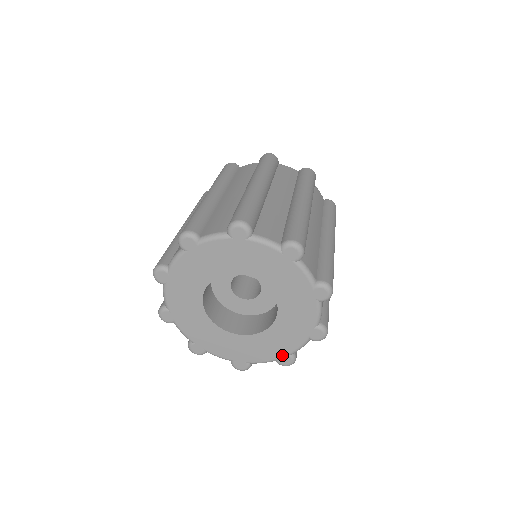
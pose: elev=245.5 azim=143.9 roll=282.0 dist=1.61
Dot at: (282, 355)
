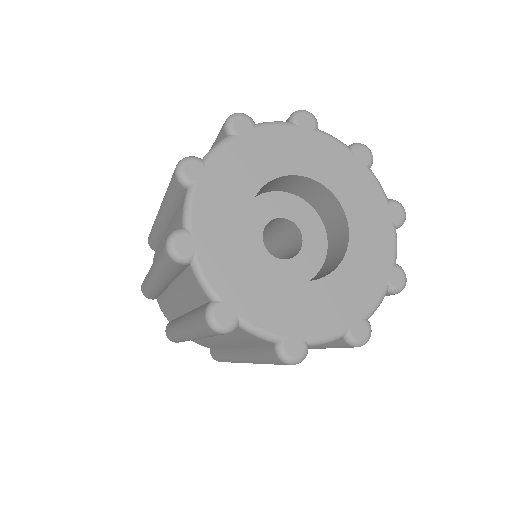
Dot at: (297, 335)
